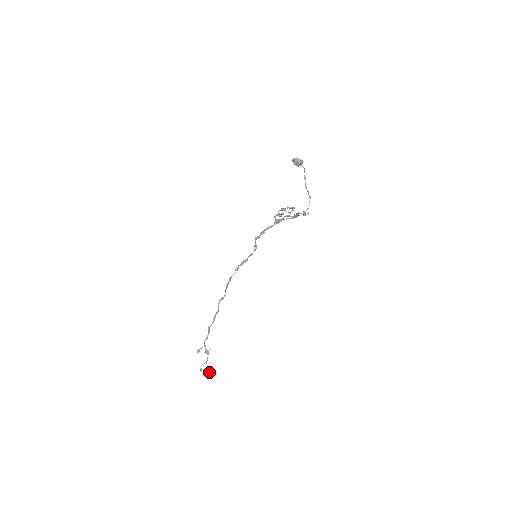
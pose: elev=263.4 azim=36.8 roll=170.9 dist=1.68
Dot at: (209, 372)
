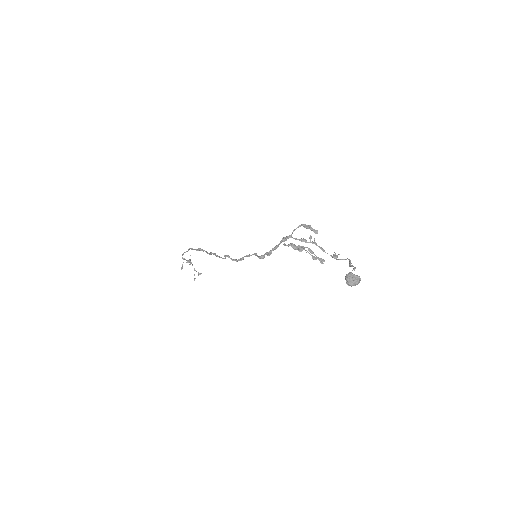
Dot at: occluded
